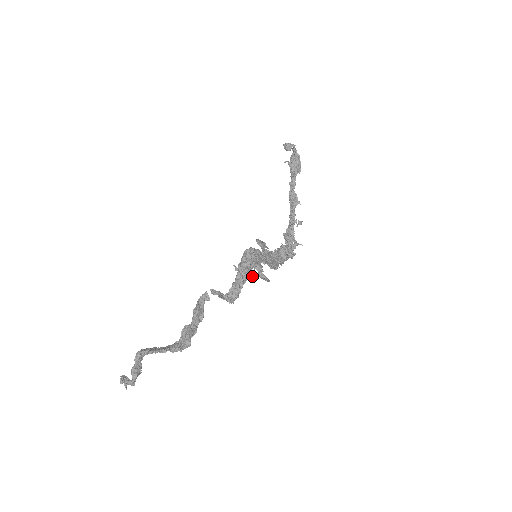
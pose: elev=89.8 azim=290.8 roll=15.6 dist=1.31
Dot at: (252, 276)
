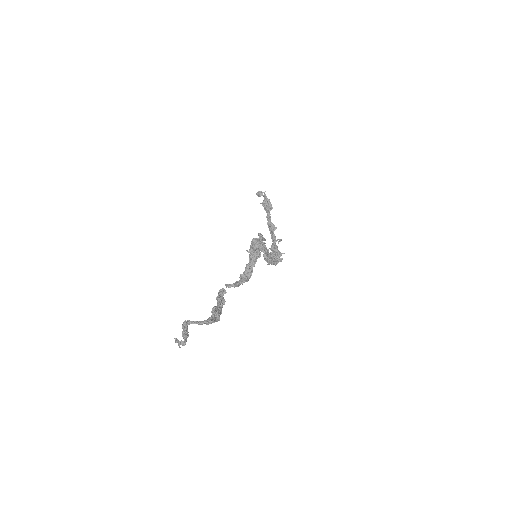
Dot at: (260, 256)
